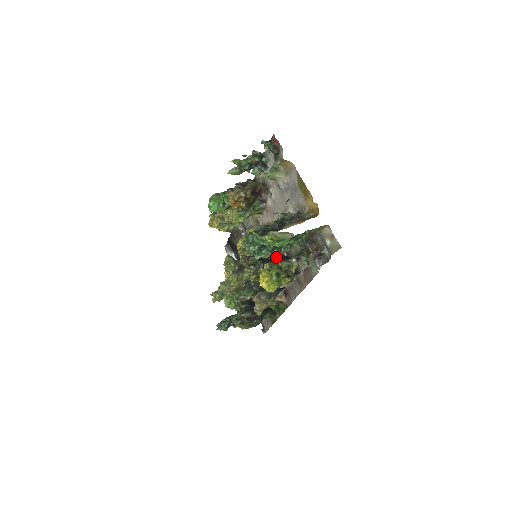
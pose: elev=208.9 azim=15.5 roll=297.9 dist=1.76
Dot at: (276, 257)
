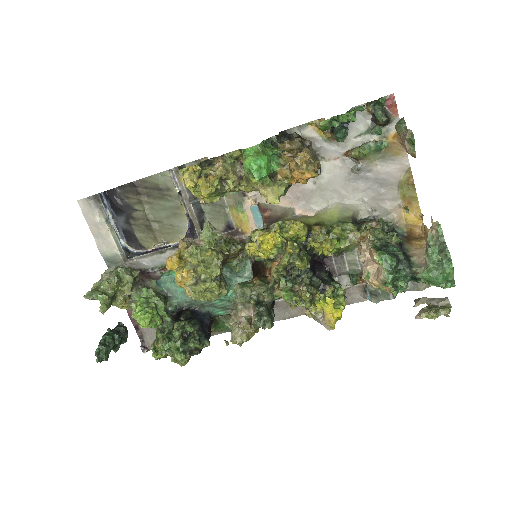
Dot at: occluded
